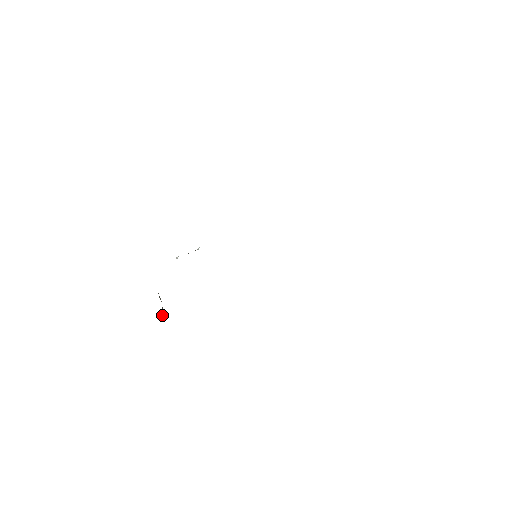
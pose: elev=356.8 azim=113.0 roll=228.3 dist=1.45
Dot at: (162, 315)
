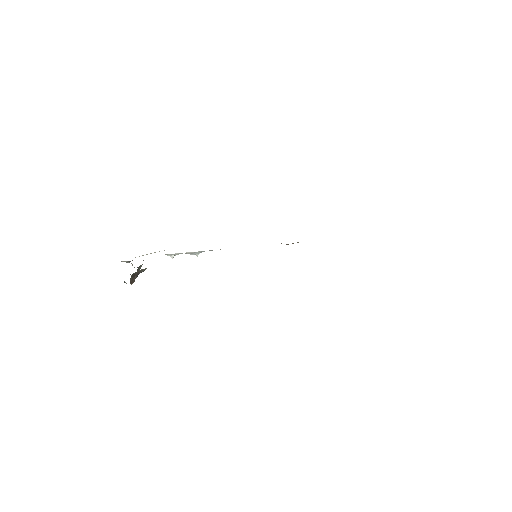
Dot at: (131, 280)
